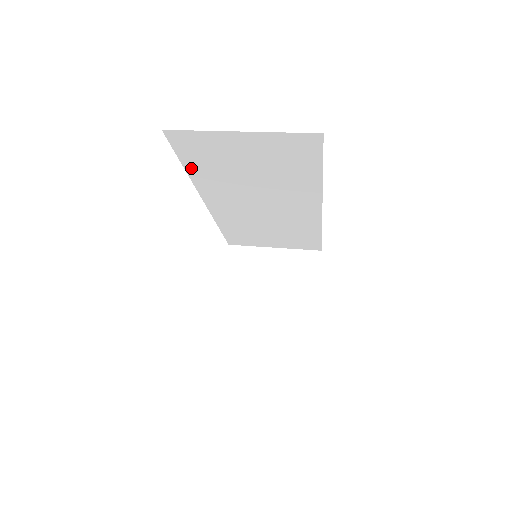
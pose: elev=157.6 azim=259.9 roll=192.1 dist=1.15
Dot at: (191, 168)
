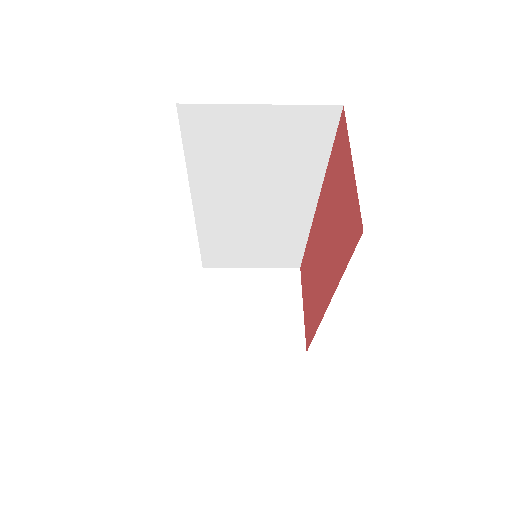
Dot at: (193, 158)
